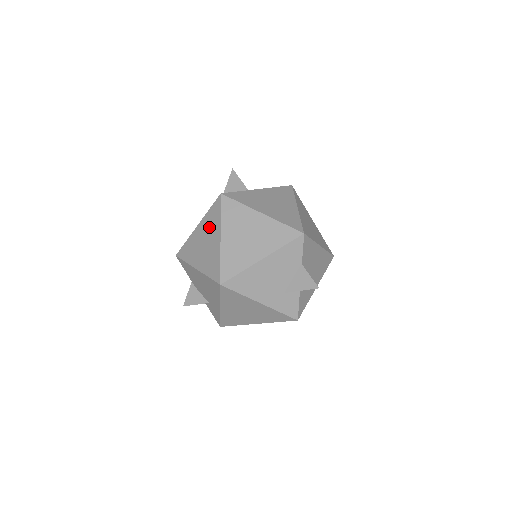
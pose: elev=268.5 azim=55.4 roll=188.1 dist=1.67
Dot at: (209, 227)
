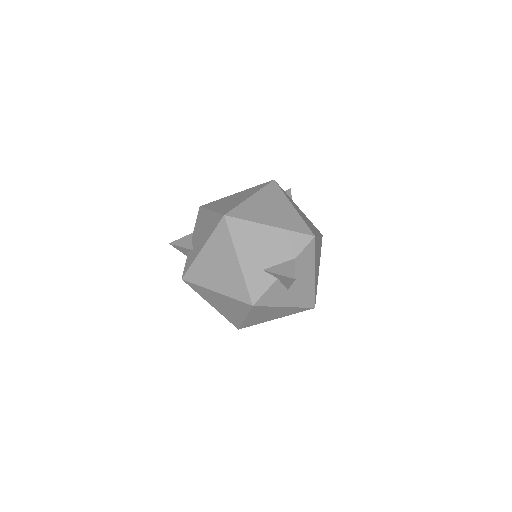
Dot at: (246, 192)
